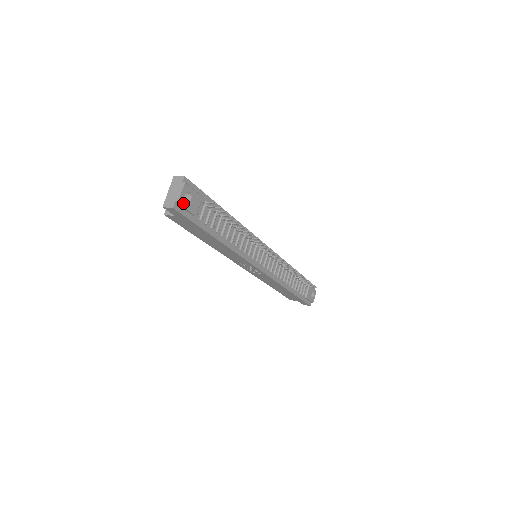
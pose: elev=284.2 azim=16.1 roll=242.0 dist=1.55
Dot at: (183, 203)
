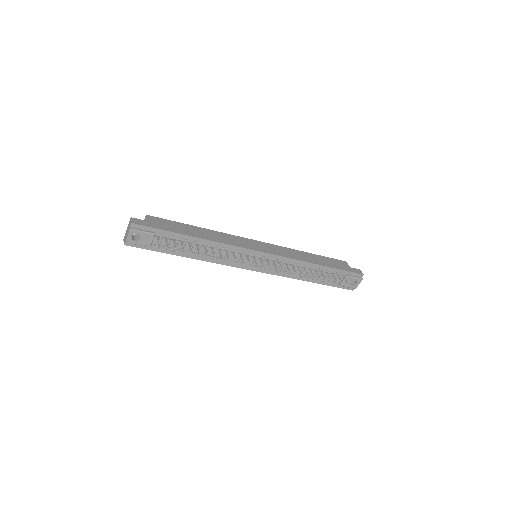
Dot at: (132, 242)
